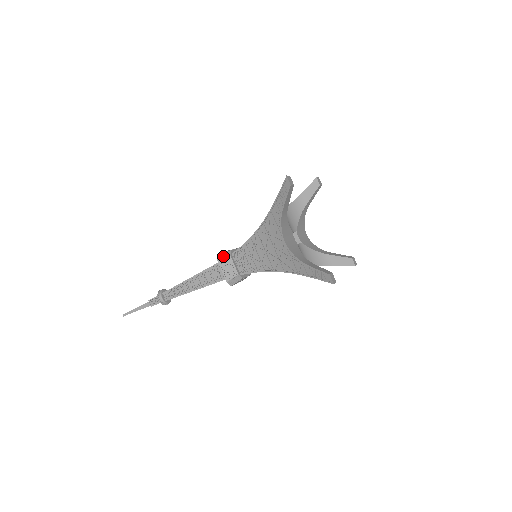
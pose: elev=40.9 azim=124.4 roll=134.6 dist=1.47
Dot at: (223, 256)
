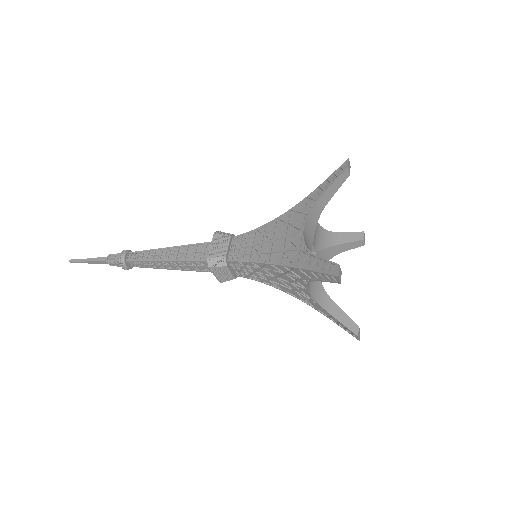
Dot at: (216, 265)
